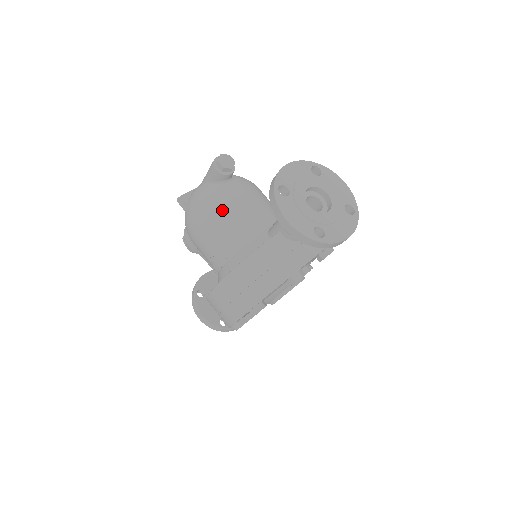
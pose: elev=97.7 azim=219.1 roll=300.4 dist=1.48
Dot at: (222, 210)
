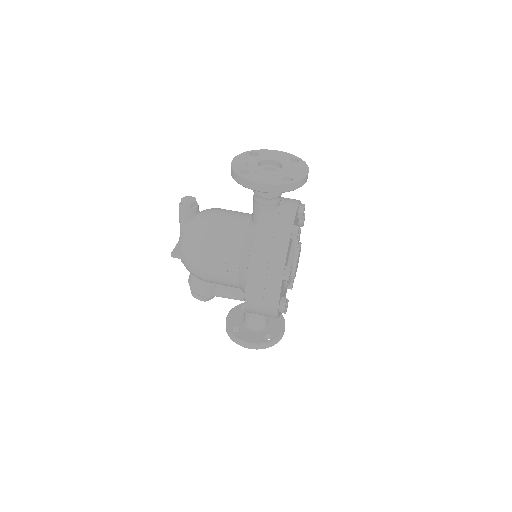
Dot at: (210, 232)
